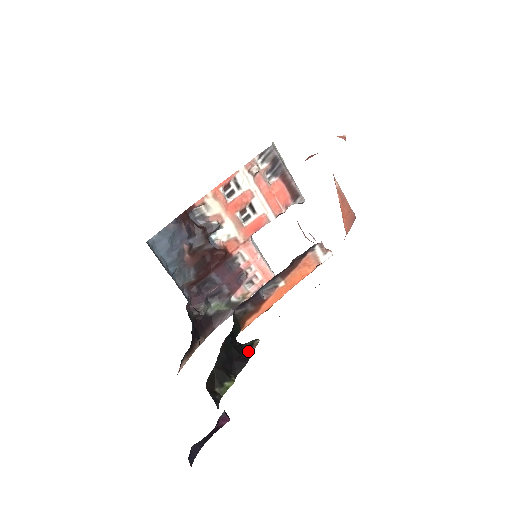
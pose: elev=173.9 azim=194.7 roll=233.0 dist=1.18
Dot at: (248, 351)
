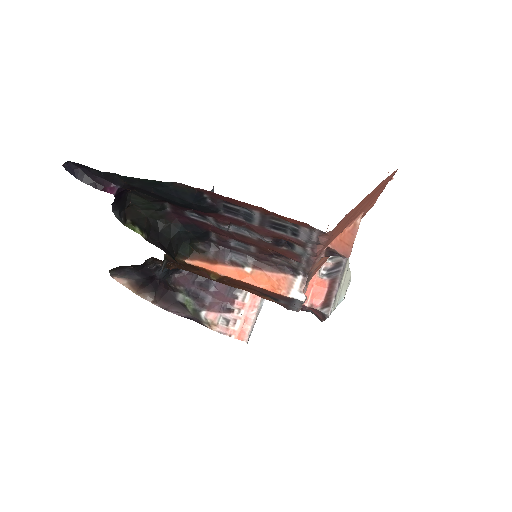
Dot at: (173, 258)
